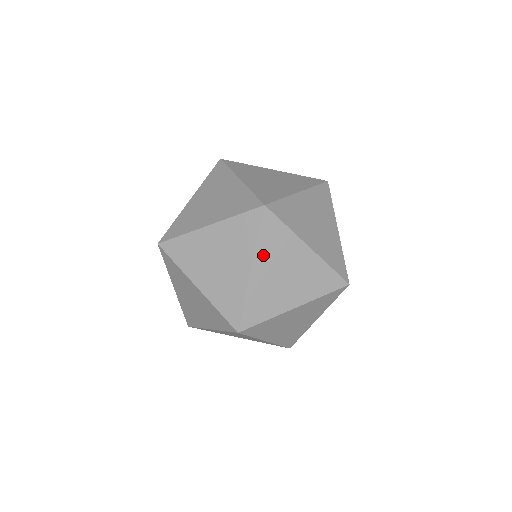
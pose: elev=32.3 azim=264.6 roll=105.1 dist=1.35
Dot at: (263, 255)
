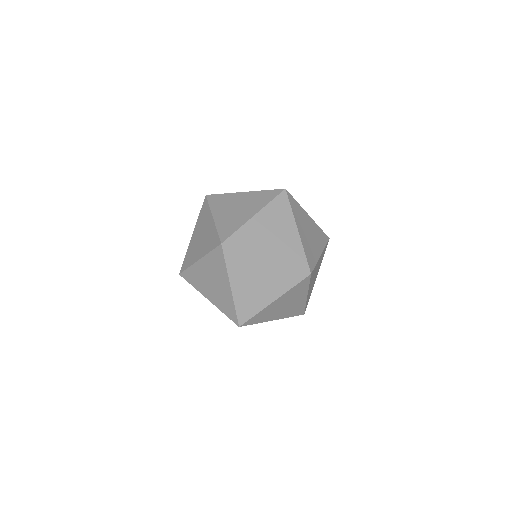
Dot at: (217, 209)
